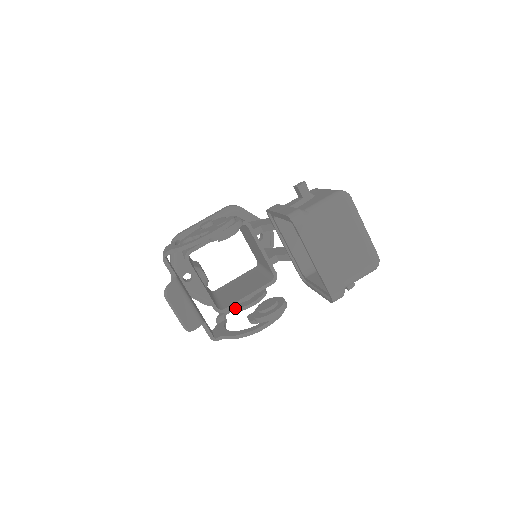
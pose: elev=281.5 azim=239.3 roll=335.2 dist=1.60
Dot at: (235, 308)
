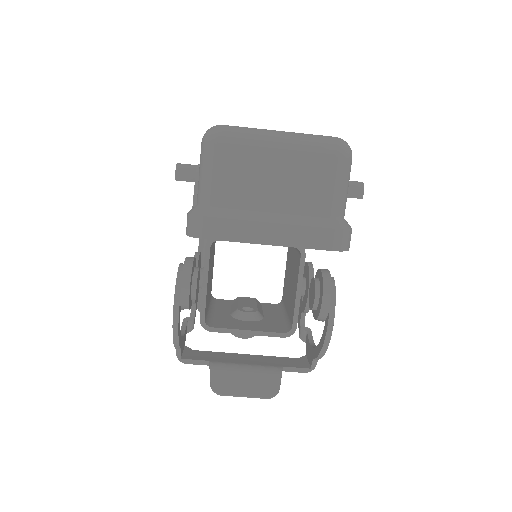
Dot at: (302, 312)
